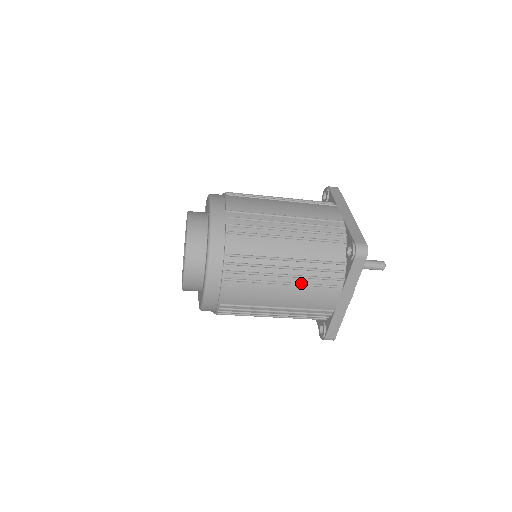
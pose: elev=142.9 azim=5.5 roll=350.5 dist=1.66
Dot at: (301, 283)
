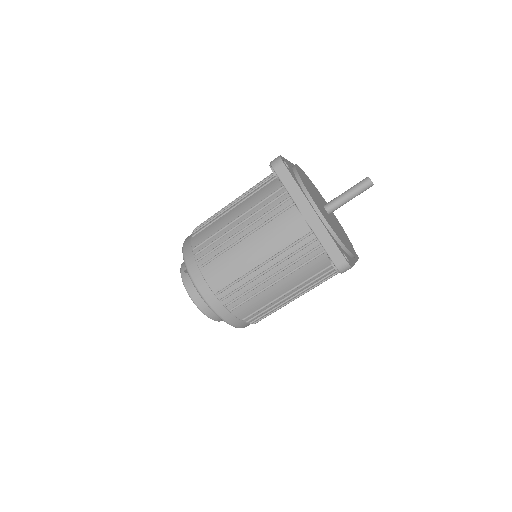
Dot at: (309, 290)
